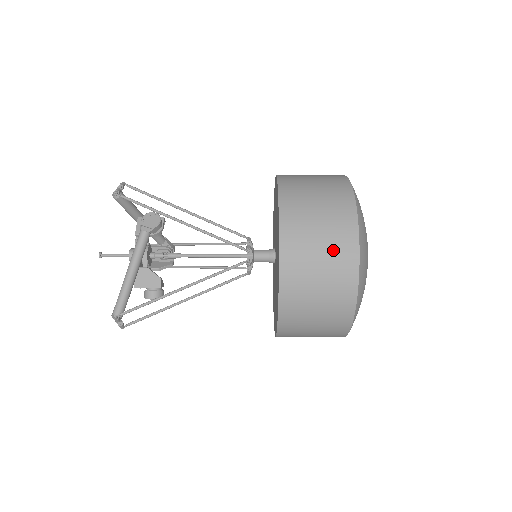
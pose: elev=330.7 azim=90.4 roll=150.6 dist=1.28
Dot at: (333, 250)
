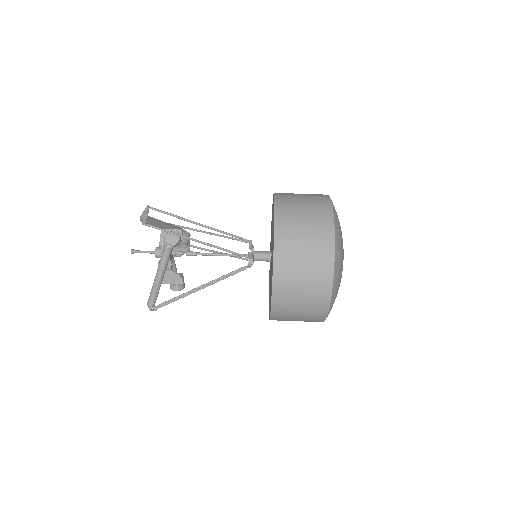
Dot at: (313, 284)
